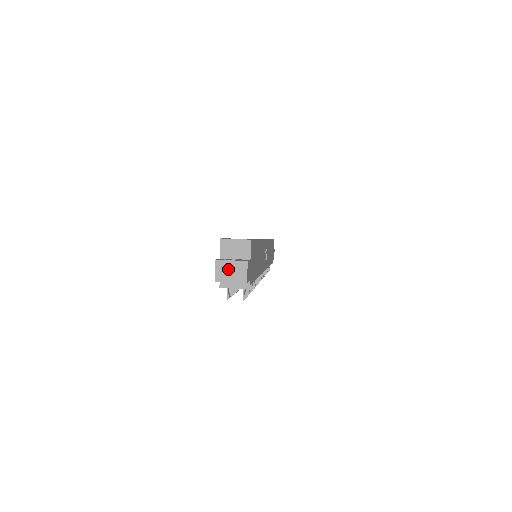
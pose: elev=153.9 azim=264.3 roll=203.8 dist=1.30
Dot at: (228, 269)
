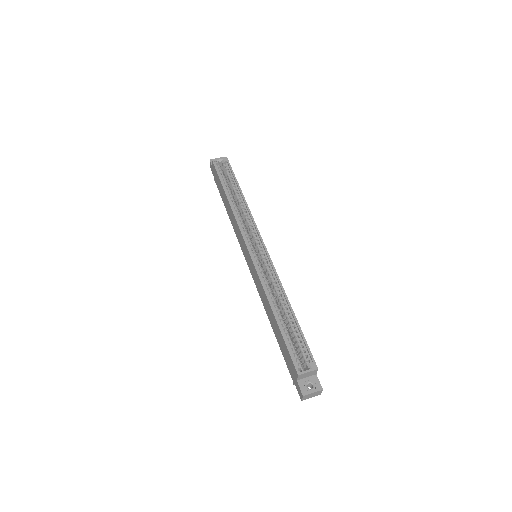
Dot at: (310, 396)
